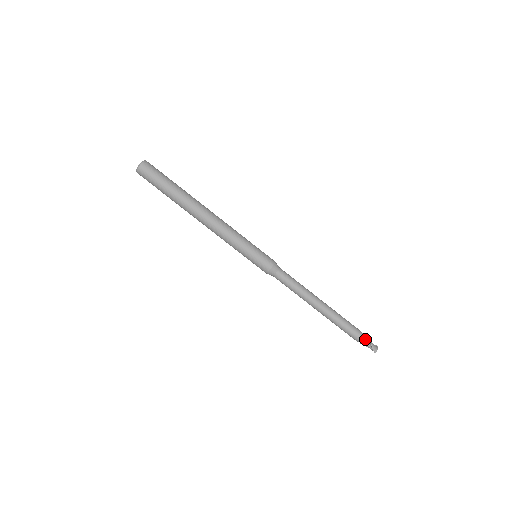
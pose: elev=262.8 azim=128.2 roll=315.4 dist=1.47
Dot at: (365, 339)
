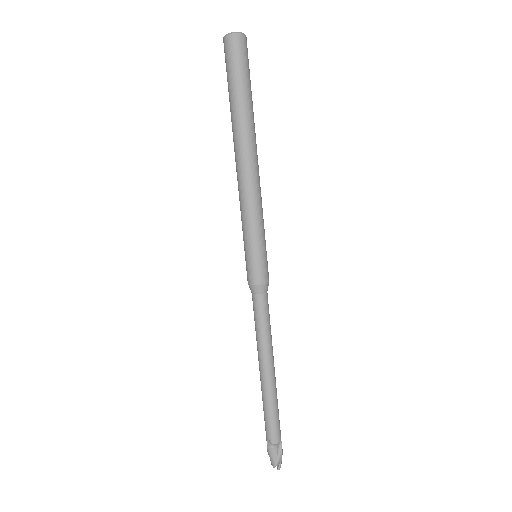
Dot at: (278, 444)
